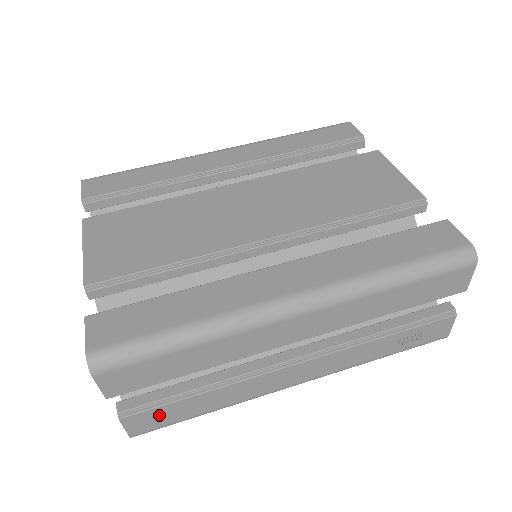
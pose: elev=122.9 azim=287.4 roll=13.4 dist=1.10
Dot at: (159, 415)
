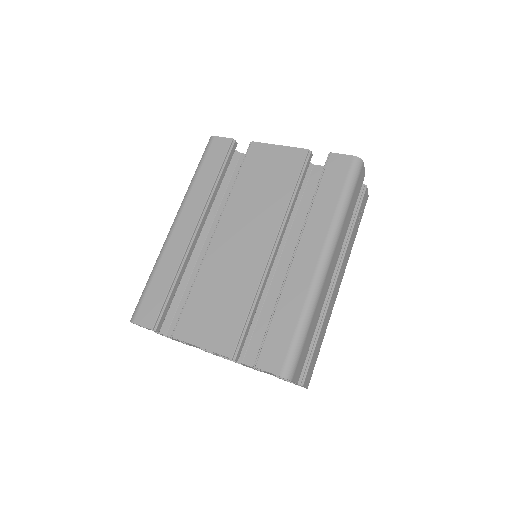
Dot at: (311, 366)
